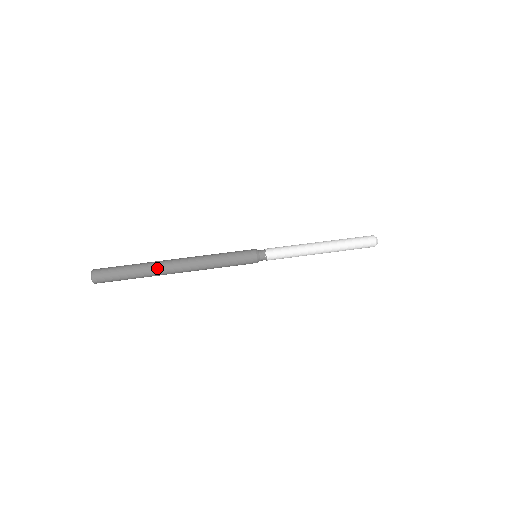
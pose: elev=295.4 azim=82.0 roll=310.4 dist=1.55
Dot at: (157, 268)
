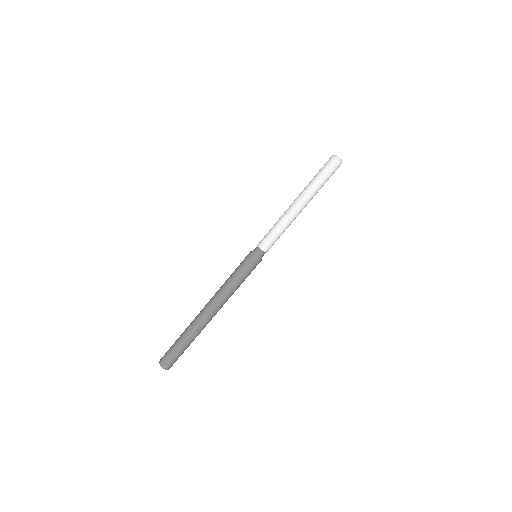
Dot at: (195, 325)
